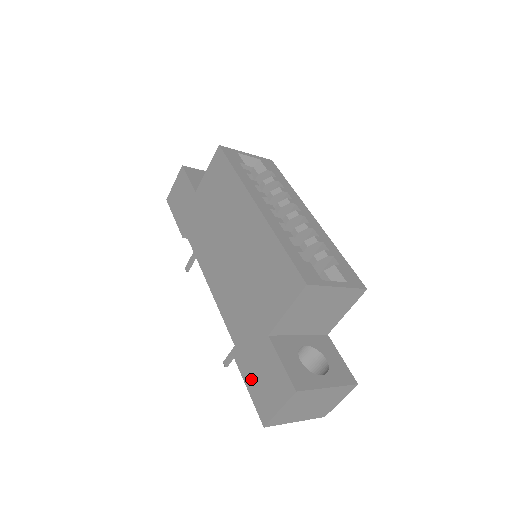
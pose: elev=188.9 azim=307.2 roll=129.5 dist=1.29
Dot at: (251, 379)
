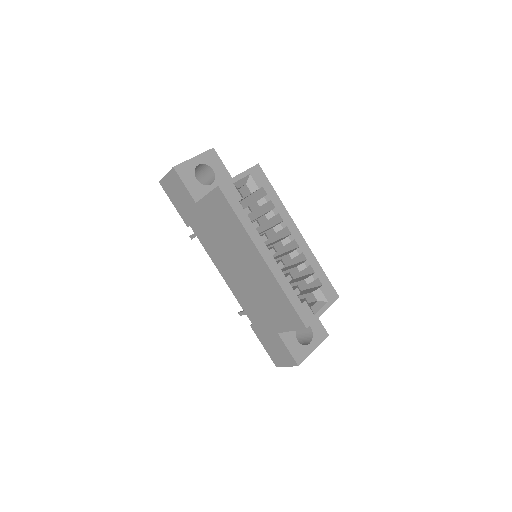
Dot at: (266, 344)
